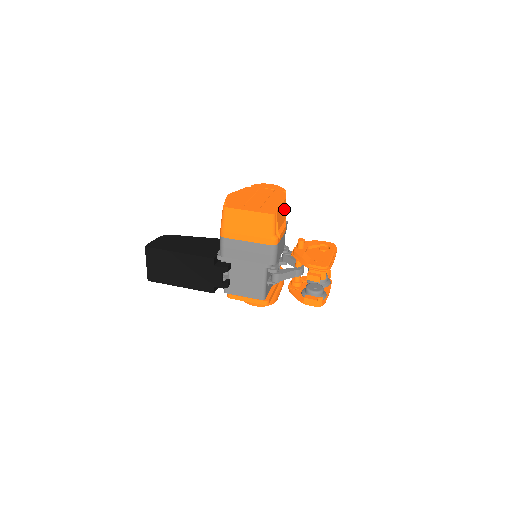
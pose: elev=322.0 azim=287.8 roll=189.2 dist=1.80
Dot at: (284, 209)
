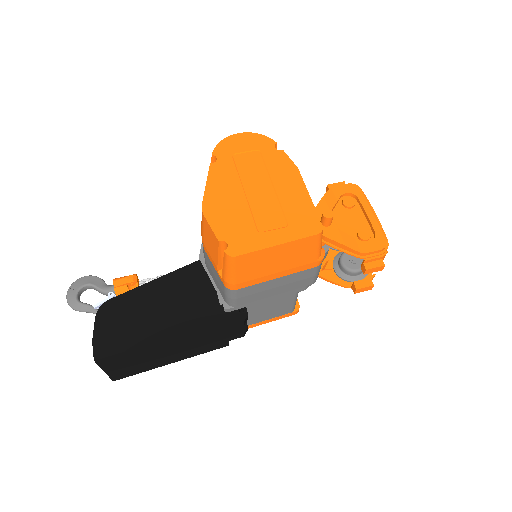
Dot at: occluded
